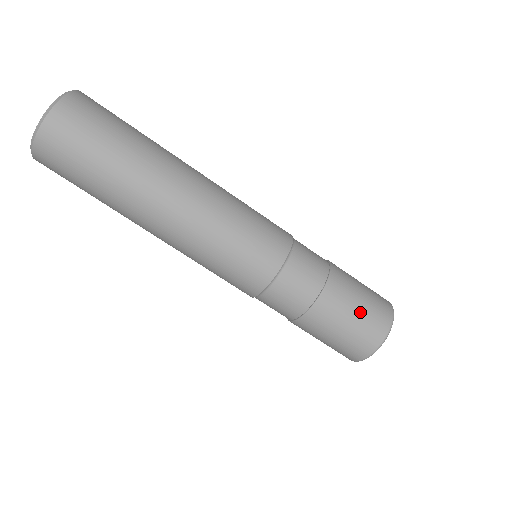
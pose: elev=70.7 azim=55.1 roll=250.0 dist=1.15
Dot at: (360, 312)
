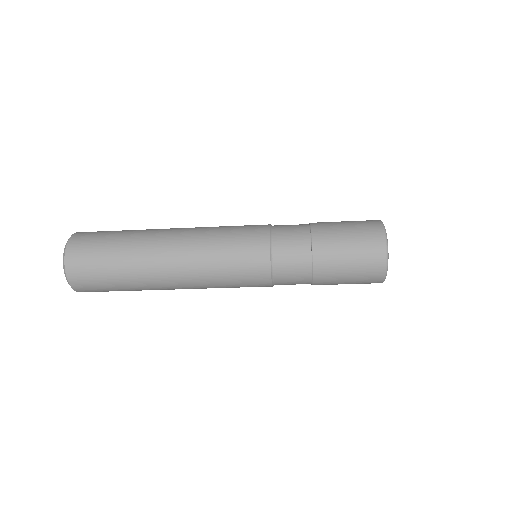
Dot at: (352, 269)
